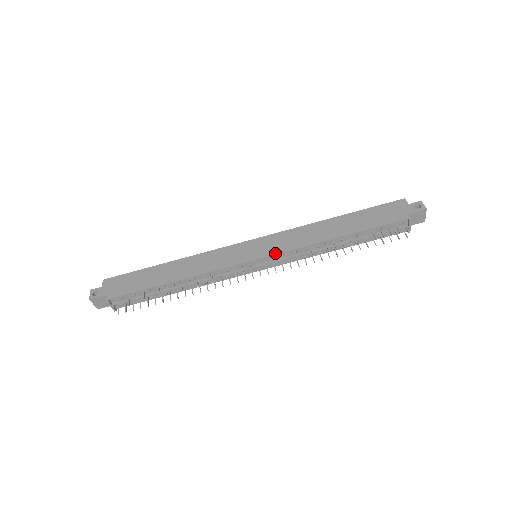
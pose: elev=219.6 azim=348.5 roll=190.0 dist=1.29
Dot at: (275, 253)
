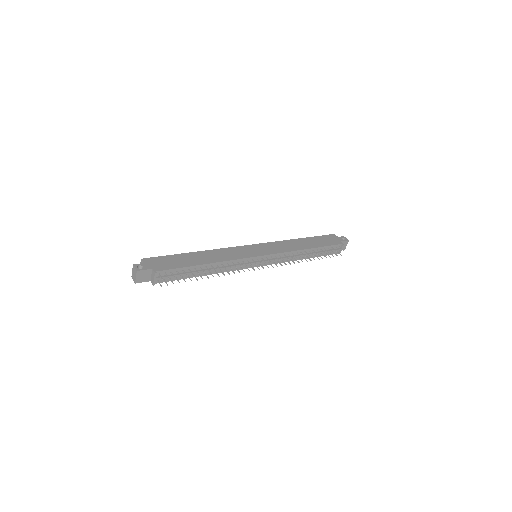
Dot at: (273, 253)
